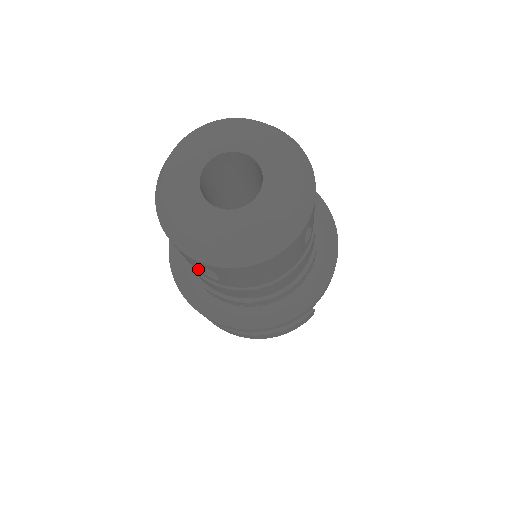
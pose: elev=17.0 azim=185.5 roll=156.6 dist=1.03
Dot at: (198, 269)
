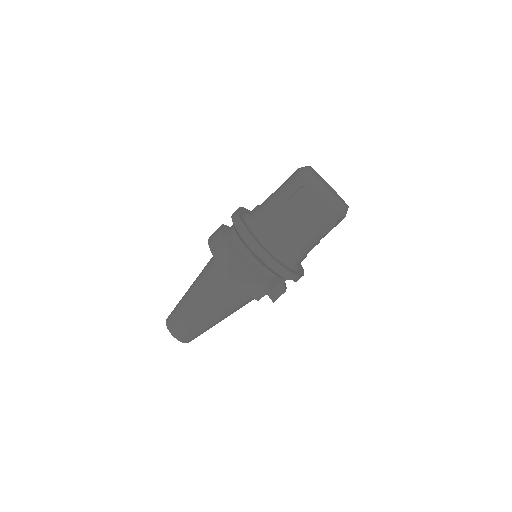
Dot at: (289, 195)
